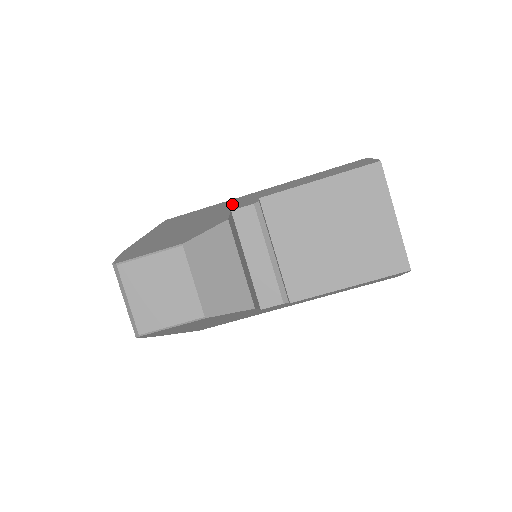
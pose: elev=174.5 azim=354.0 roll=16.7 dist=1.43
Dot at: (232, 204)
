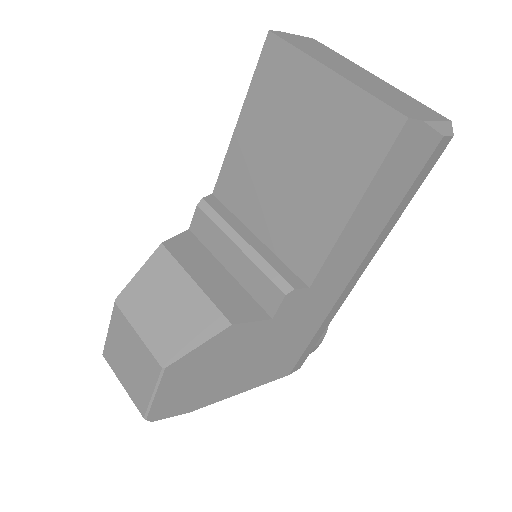
Dot at: occluded
